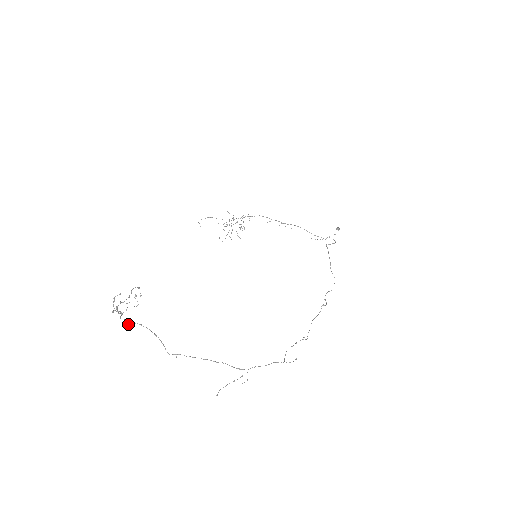
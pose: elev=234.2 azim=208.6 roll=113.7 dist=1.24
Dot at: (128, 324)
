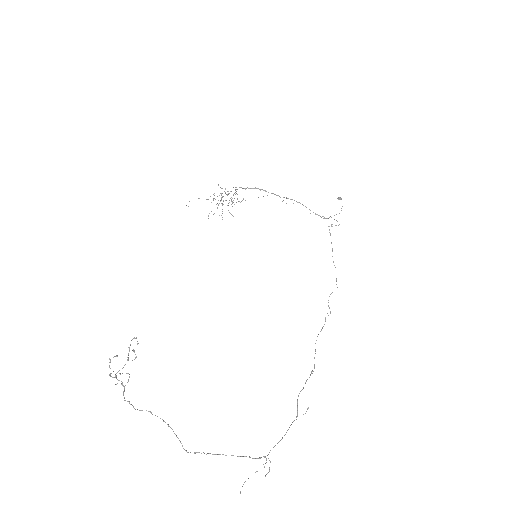
Dot at: (135, 409)
